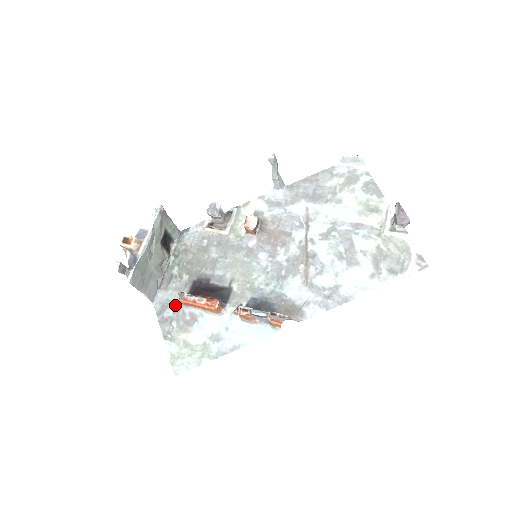
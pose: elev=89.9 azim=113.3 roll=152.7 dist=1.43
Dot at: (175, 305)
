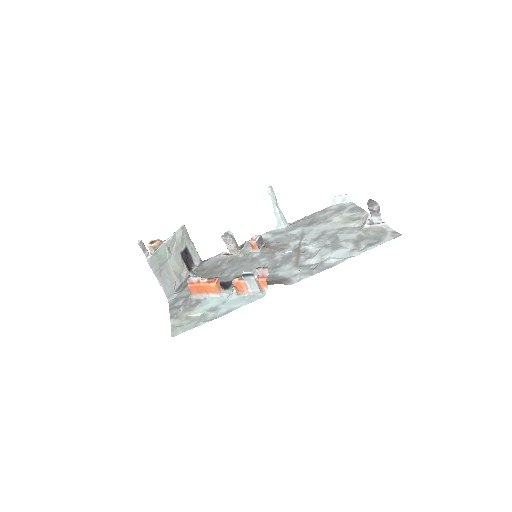
Dot at: (185, 298)
